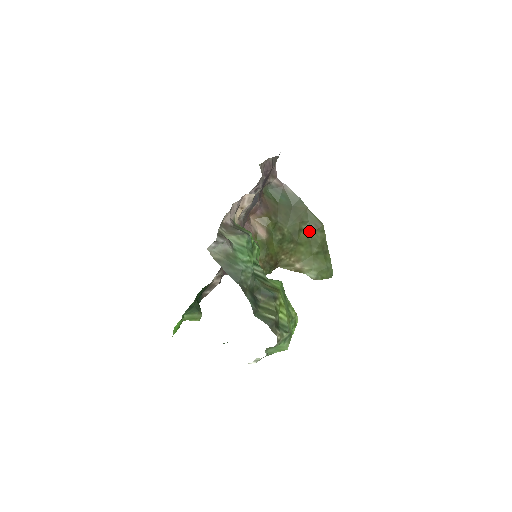
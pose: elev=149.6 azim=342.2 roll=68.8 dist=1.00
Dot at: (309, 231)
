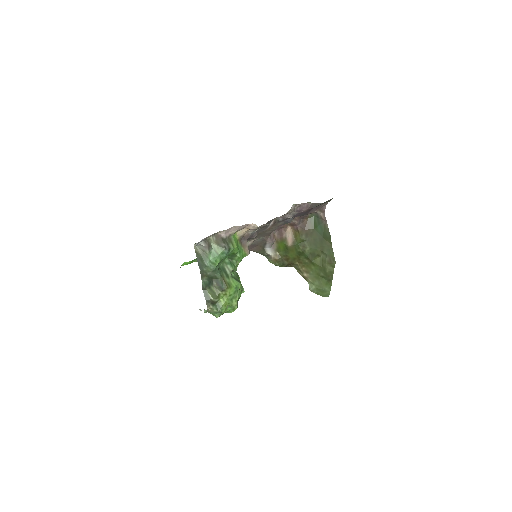
Dot at: (324, 260)
